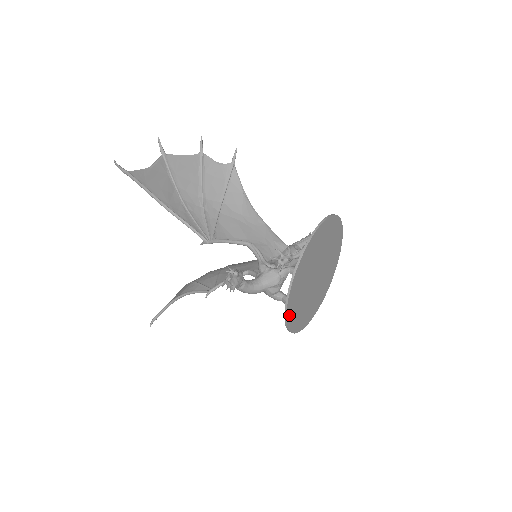
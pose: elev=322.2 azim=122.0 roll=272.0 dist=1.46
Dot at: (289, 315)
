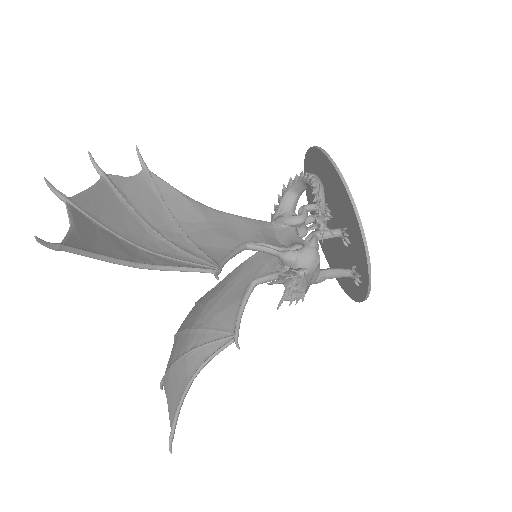
Dot at: occluded
